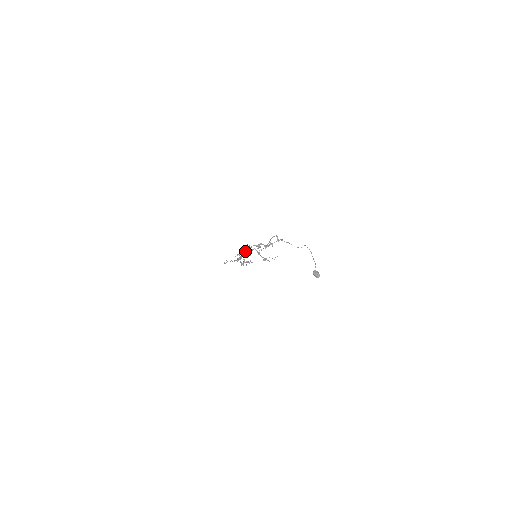
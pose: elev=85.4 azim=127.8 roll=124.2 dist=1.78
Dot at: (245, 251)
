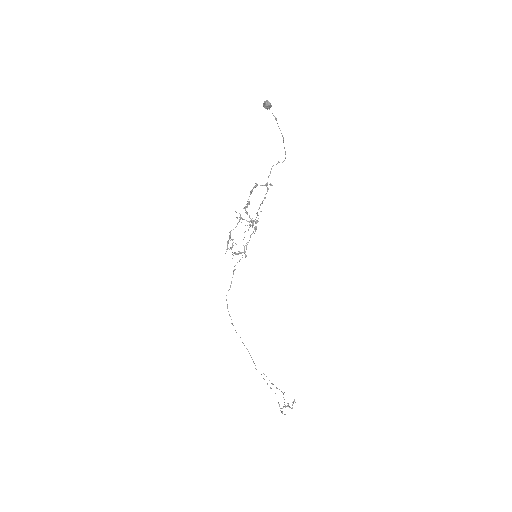
Dot at: occluded
